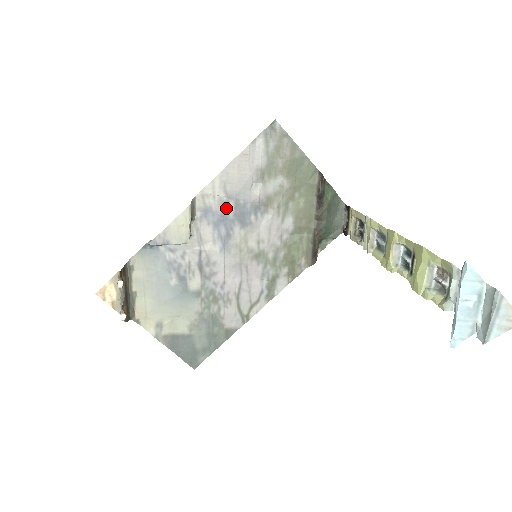
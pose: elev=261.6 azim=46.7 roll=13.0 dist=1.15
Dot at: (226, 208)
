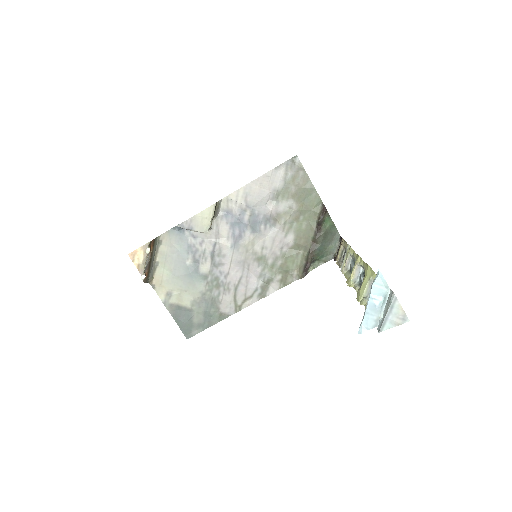
Dot at: (243, 214)
